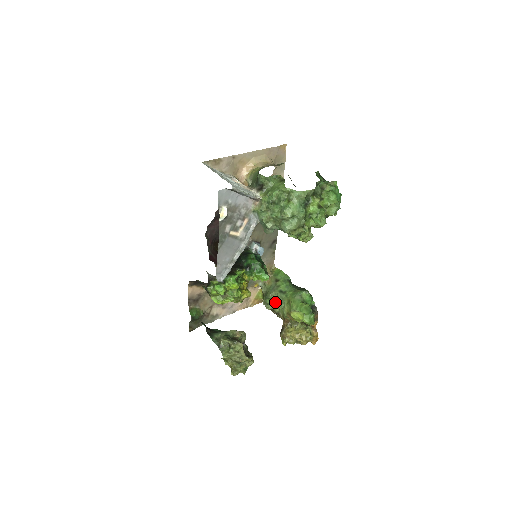
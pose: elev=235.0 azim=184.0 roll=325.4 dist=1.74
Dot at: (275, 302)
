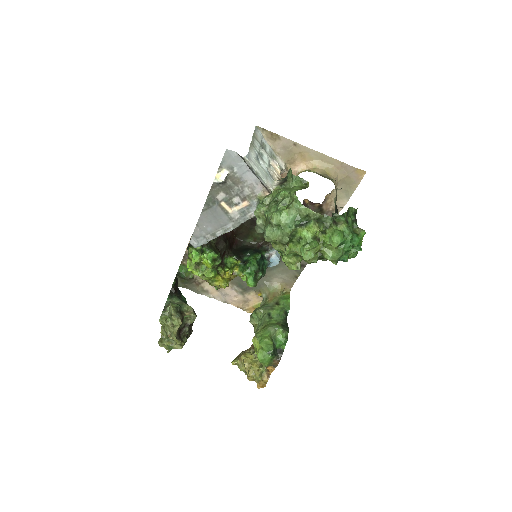
Dot at: (258, 320)
